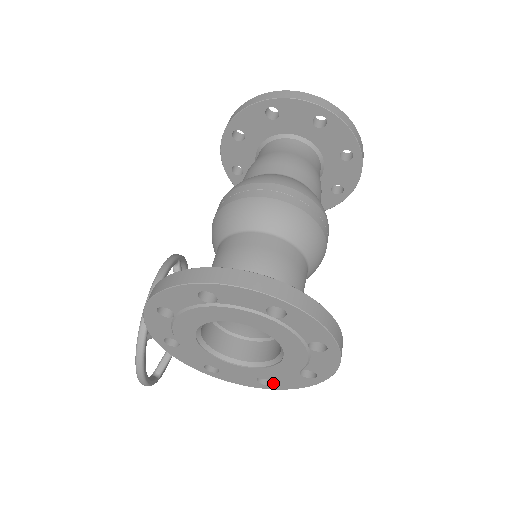
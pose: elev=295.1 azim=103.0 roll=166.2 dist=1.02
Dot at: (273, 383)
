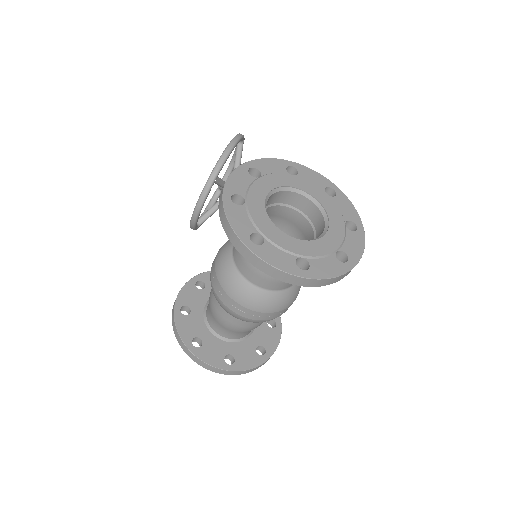
Dot at: occluded
